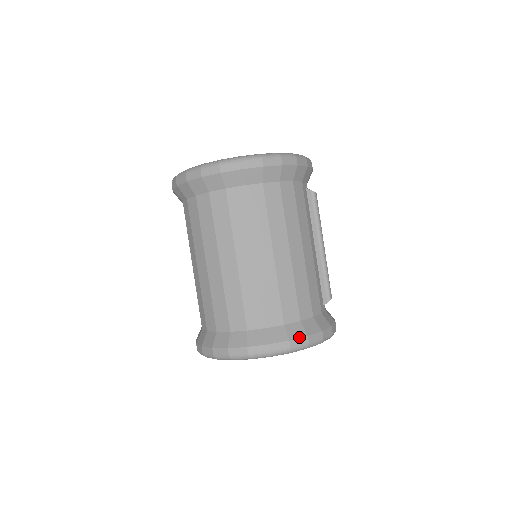
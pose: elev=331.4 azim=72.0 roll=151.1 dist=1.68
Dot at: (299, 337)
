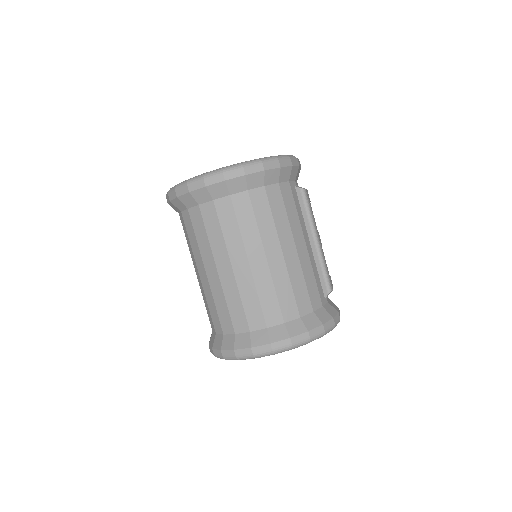
Dot at: (299, 333)
